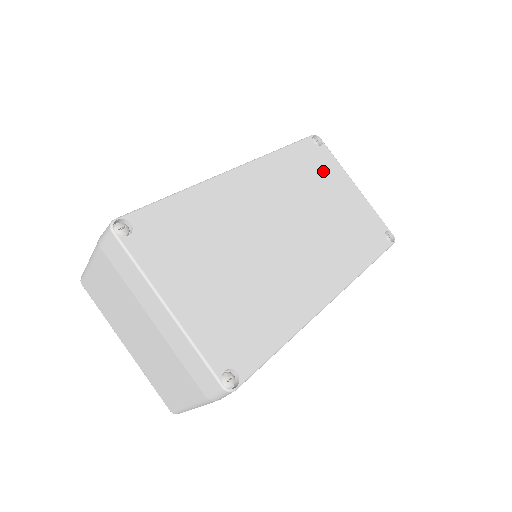
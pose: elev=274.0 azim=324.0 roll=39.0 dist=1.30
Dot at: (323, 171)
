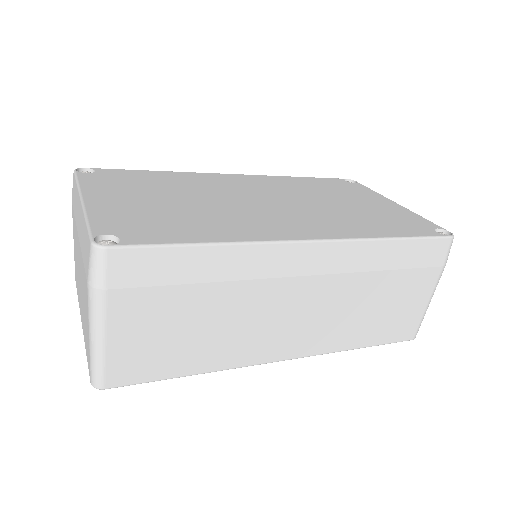
Dot at: (348, 191)
